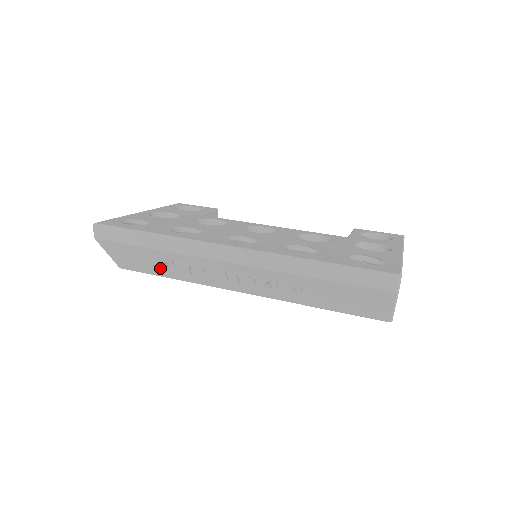
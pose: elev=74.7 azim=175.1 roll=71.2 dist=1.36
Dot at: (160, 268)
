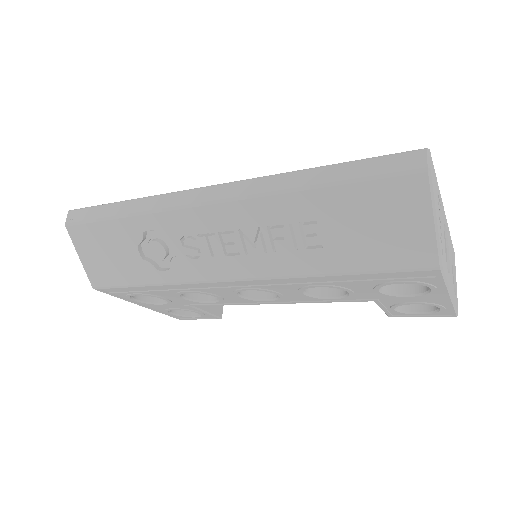
Dot at: (134, 263)
